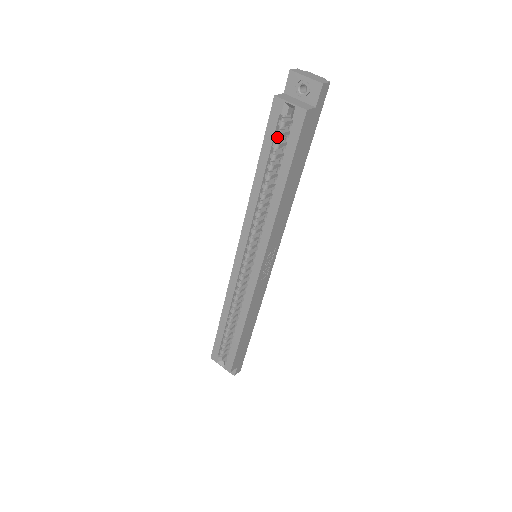
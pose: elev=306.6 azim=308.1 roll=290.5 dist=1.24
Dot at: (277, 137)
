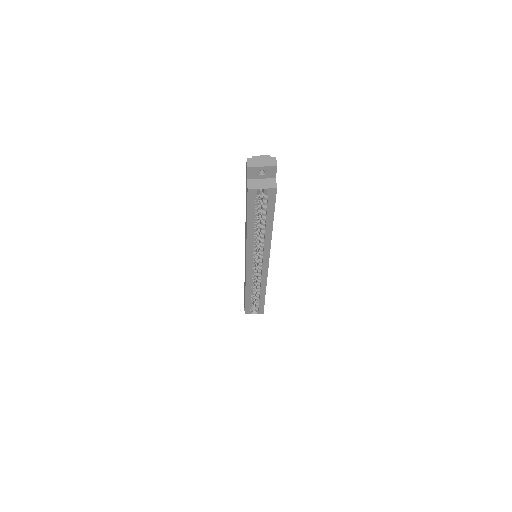
Dot at: (257, 206)
